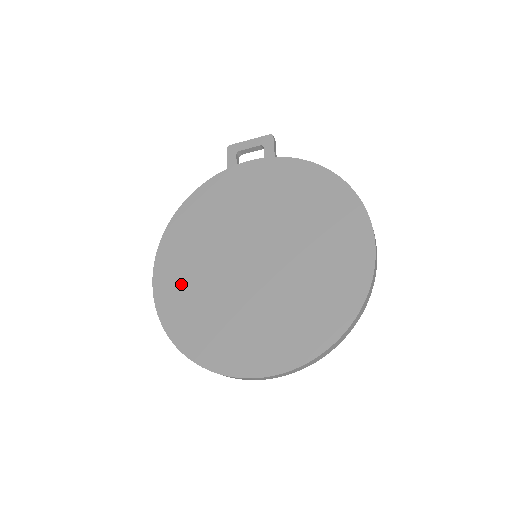
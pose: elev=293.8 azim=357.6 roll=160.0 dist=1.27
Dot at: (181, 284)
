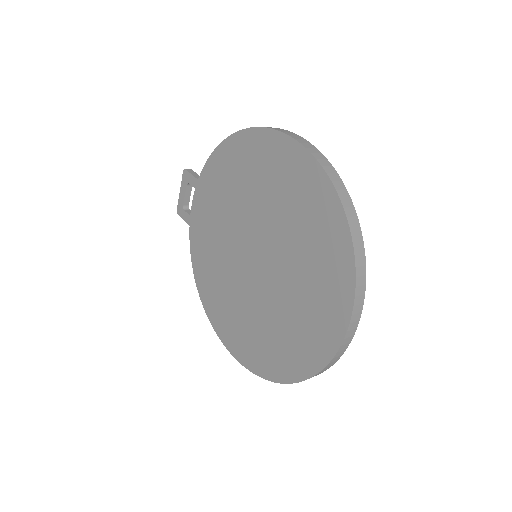
Dot at: (244, 335)
